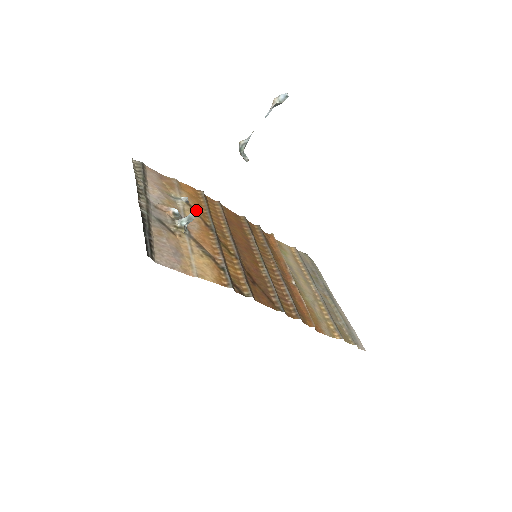
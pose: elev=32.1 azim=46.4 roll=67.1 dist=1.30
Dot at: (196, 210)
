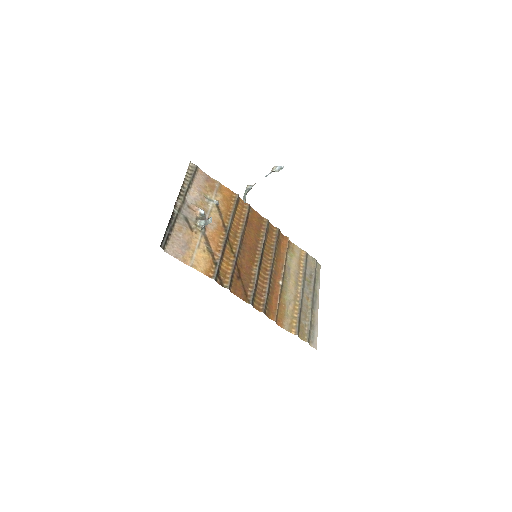
Dot at: (211, 219)
